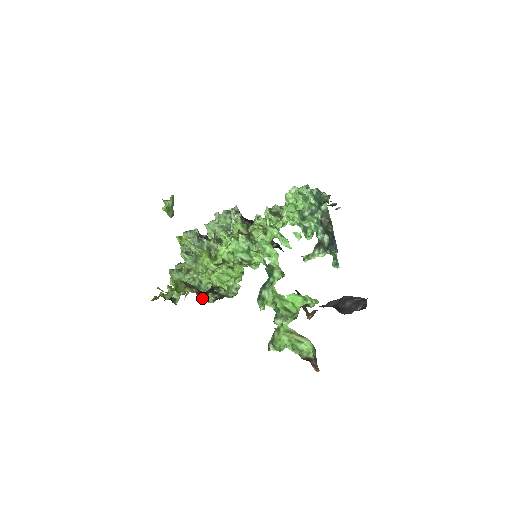
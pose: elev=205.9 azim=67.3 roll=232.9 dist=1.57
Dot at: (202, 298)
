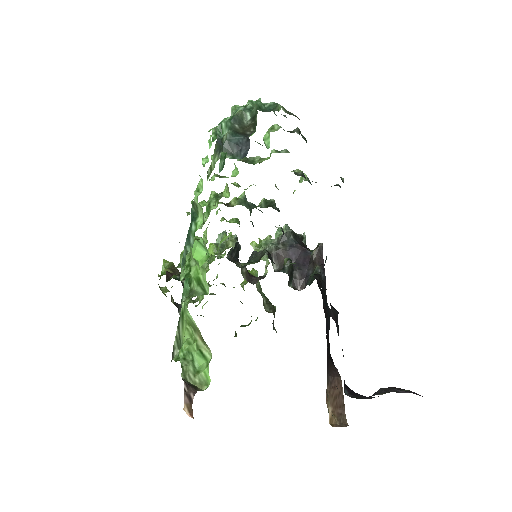
Dot at: (166, 277)
